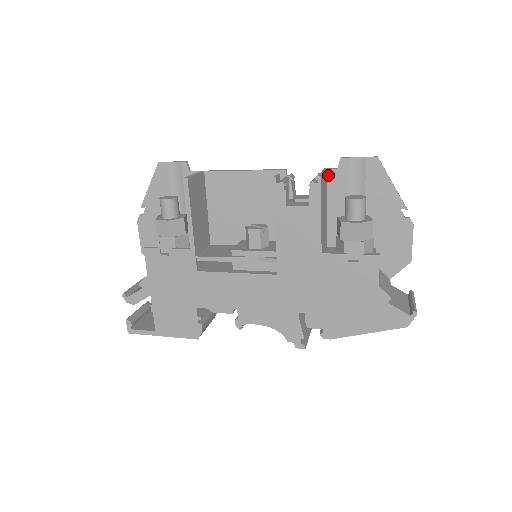
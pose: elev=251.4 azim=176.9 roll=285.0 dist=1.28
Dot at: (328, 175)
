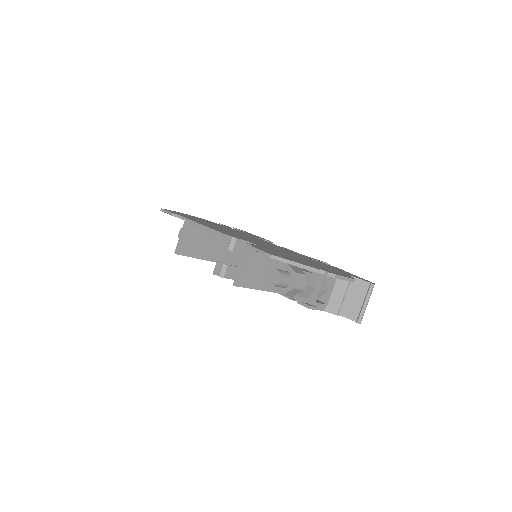
Dot at: occluded
